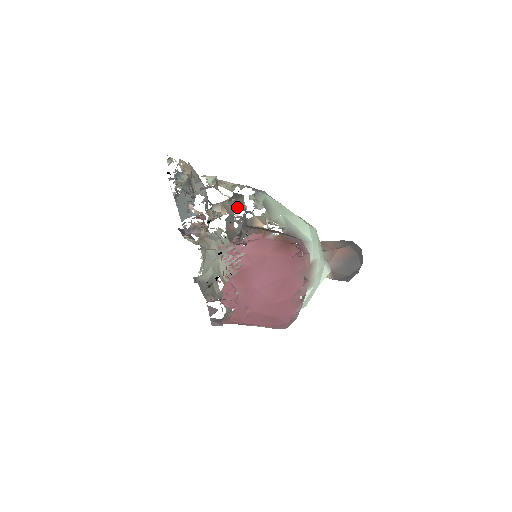
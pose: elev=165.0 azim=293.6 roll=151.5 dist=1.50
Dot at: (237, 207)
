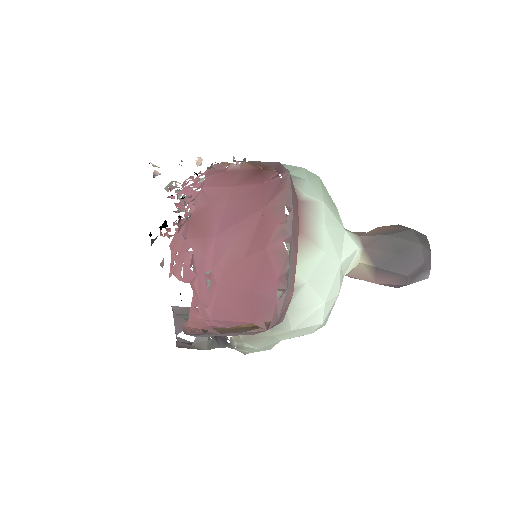
Dot at: occluded
